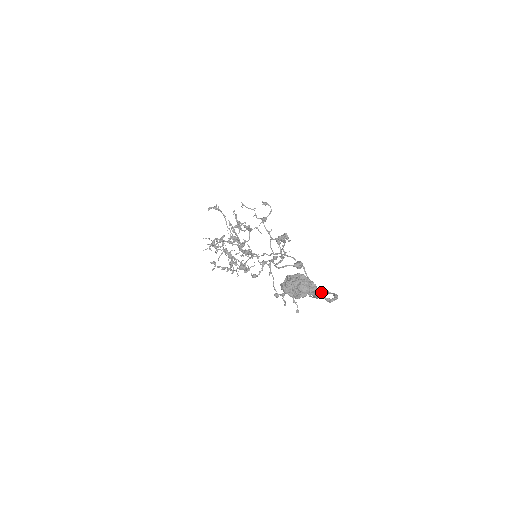
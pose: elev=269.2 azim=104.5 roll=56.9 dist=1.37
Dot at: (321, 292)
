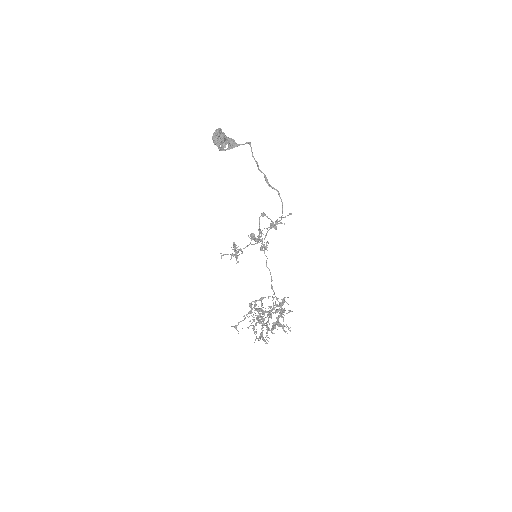
Dot at: occluded
